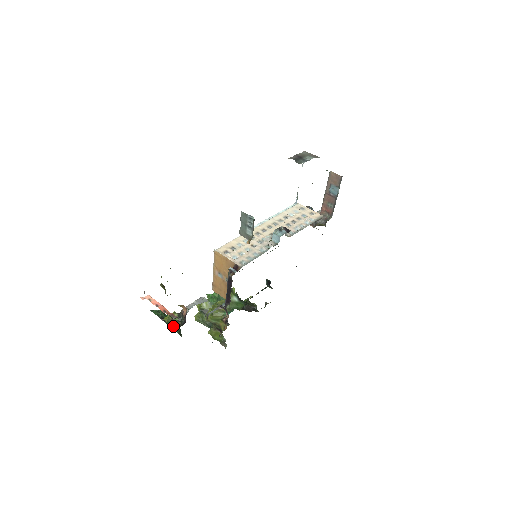
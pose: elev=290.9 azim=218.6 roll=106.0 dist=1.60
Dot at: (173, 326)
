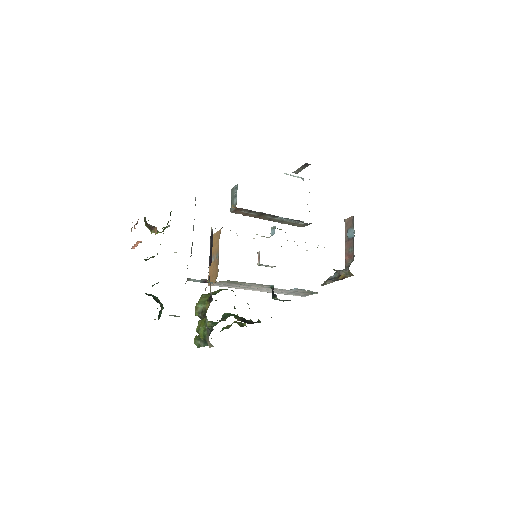
Dot at: (145, 259)
